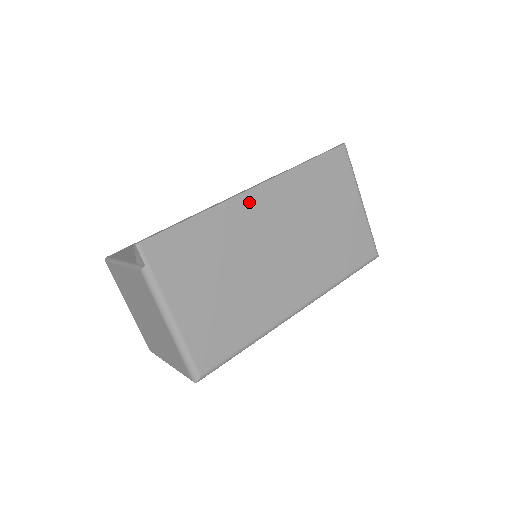
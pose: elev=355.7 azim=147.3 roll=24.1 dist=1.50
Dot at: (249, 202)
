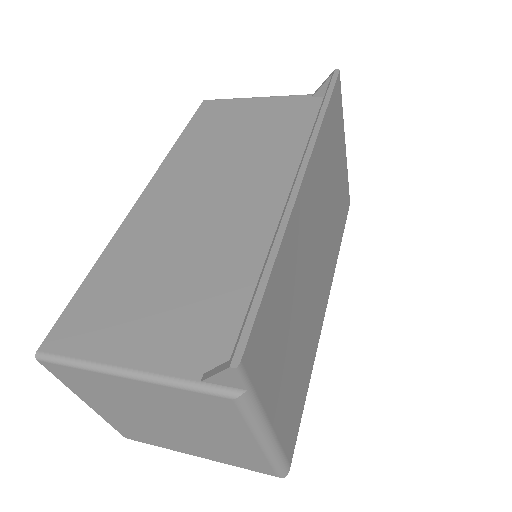
Dot at: (302, 202)
